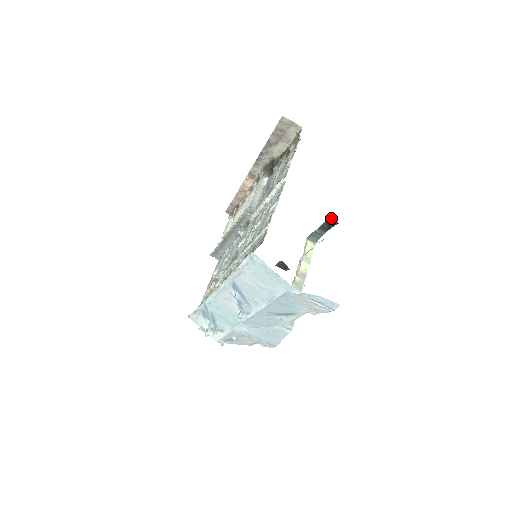
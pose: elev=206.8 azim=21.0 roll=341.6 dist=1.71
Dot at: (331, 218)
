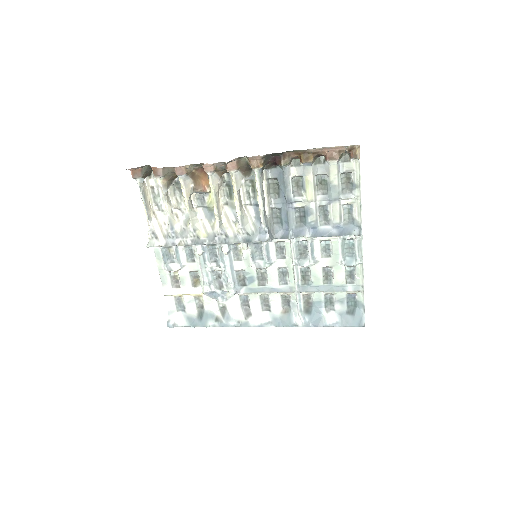
Dot at: occluded
